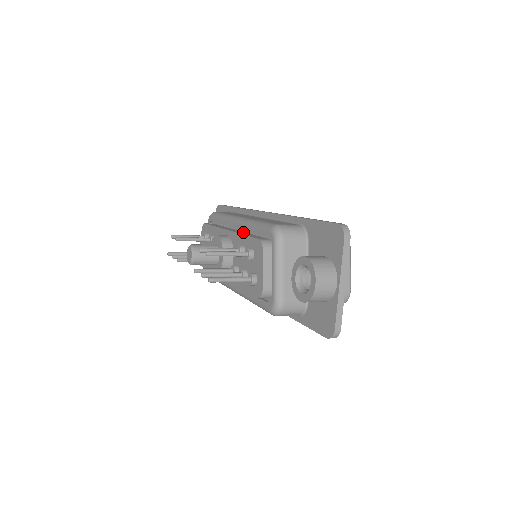
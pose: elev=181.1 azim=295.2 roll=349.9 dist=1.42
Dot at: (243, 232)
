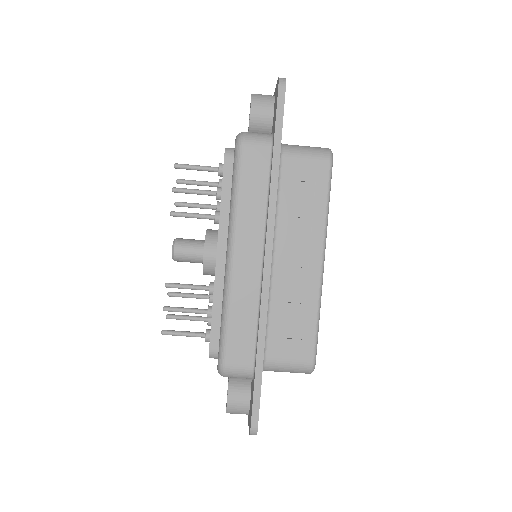
Dot at: occluded
